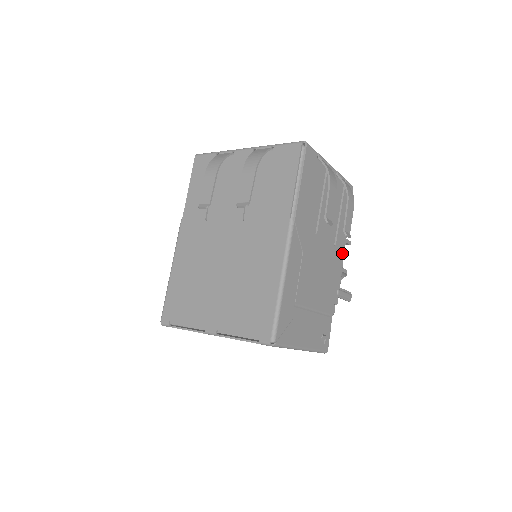
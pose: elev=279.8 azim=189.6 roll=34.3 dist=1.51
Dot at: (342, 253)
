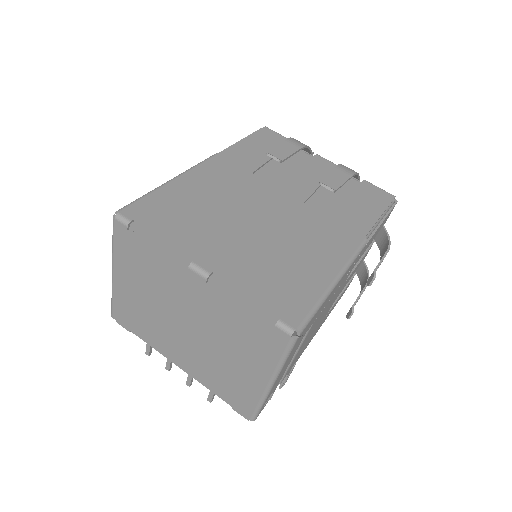
Dot at: (317, 331)
